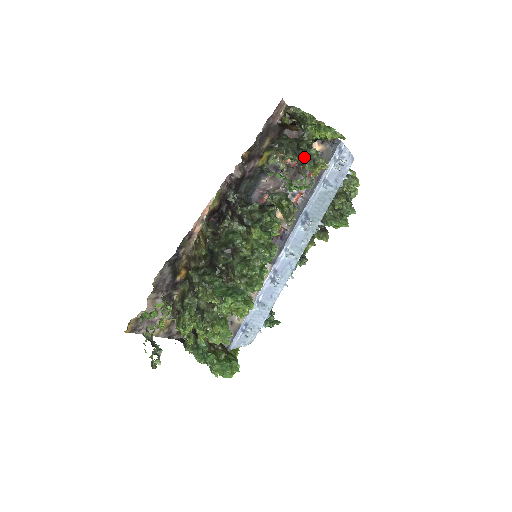
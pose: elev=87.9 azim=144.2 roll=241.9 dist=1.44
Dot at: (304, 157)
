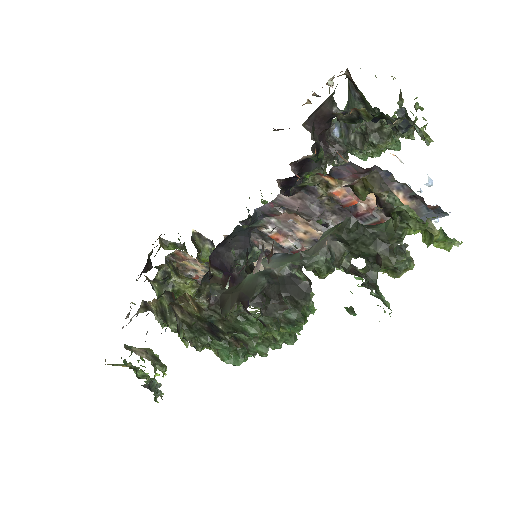
Dot at: occluded
